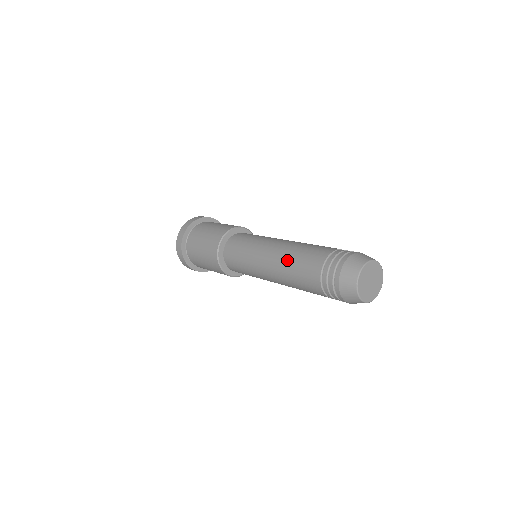
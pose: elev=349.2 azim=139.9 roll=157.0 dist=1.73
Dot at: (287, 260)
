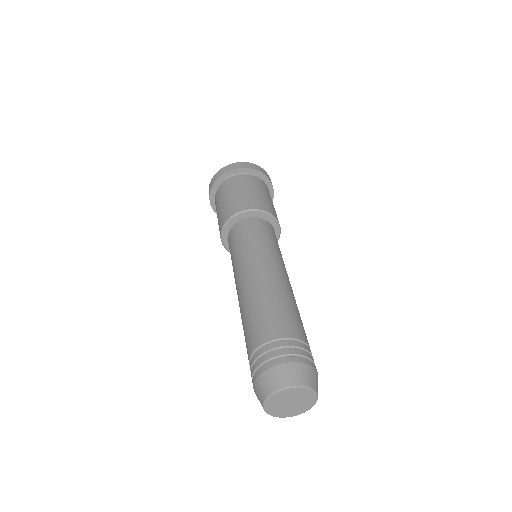
Dot at: (258, 296)
